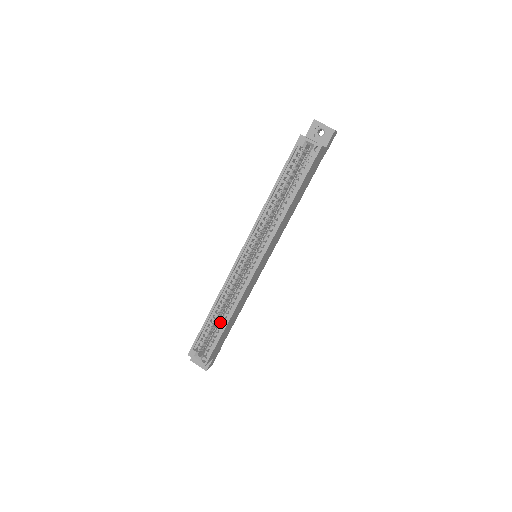
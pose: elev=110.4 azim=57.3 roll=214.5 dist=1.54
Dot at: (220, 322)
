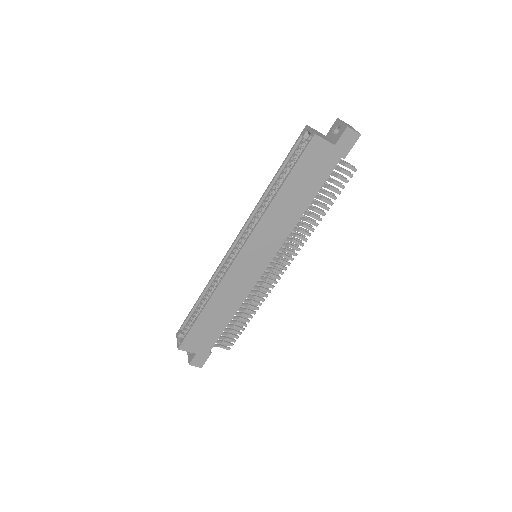
Dot at: occluded
